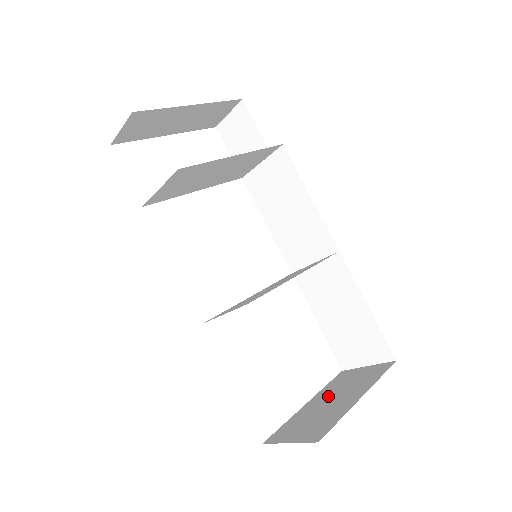
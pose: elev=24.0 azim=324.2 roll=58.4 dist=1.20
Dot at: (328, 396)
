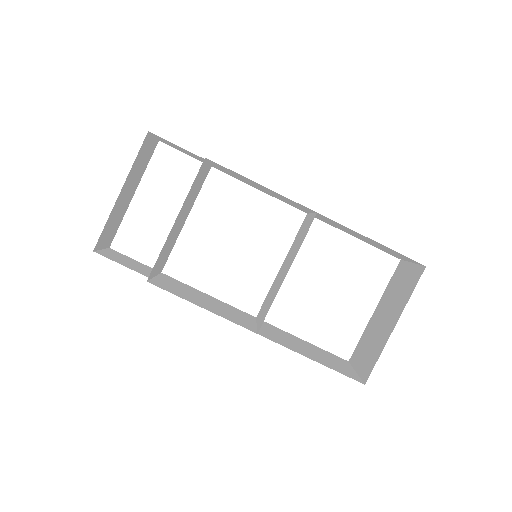
Dot at: (384, 308)
